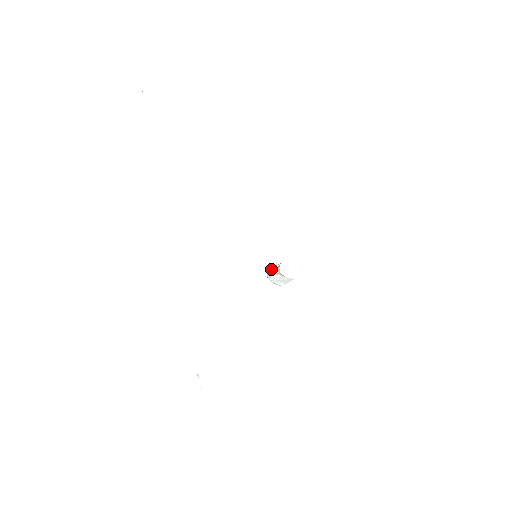
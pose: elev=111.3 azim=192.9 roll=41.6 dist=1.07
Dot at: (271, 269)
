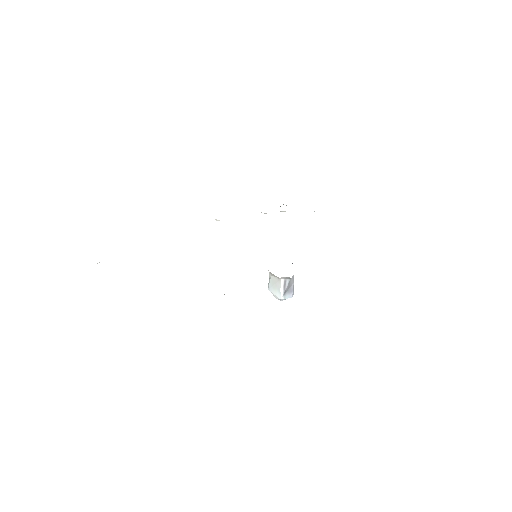
Dot at: occluded
